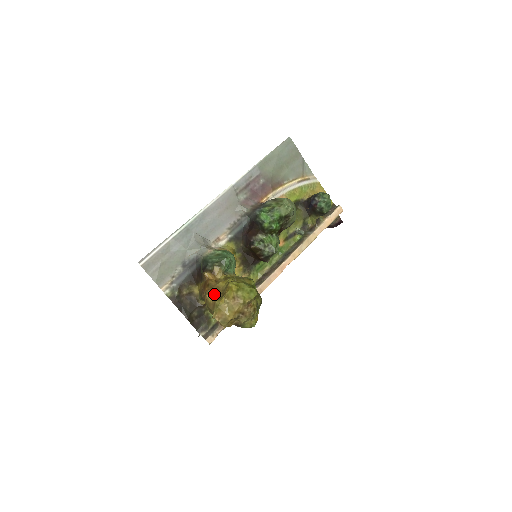
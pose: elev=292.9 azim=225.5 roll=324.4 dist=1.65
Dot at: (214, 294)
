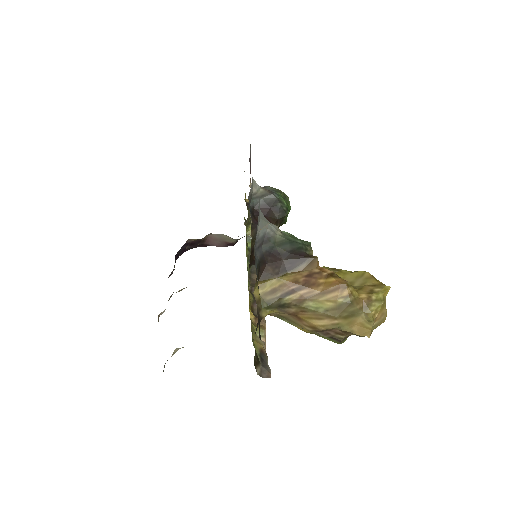
Dot at: (352, 287)
